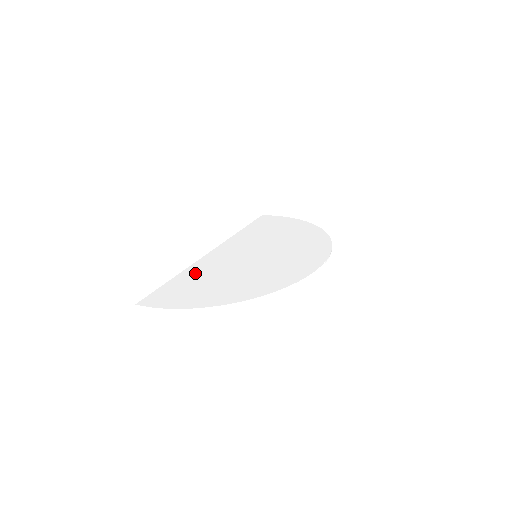
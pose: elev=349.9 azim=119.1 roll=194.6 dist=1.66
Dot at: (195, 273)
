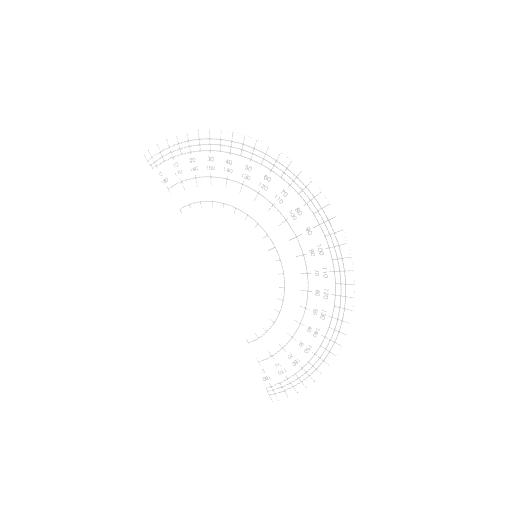
Dot at: (192, 217)
